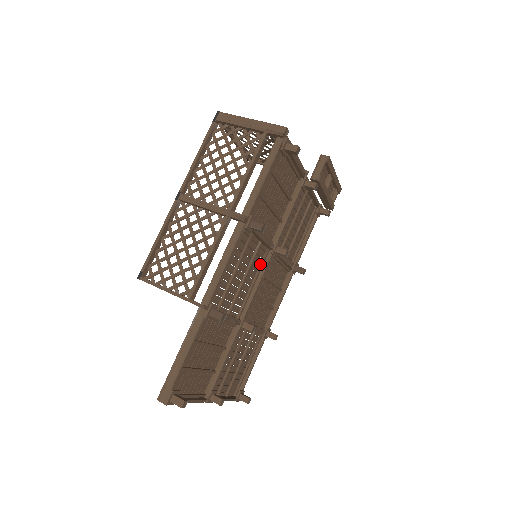
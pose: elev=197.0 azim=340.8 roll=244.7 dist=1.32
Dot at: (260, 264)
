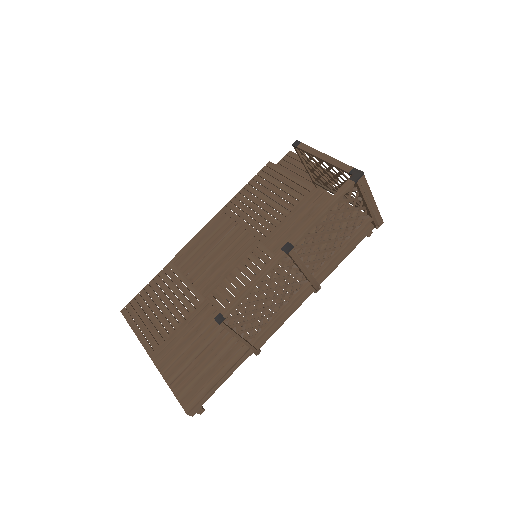
Dot at: (251, 259)
